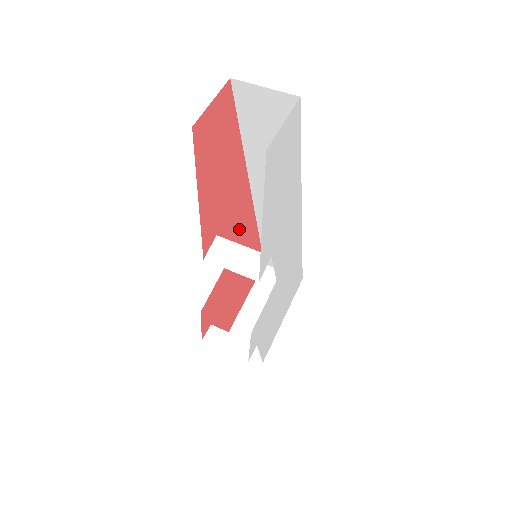
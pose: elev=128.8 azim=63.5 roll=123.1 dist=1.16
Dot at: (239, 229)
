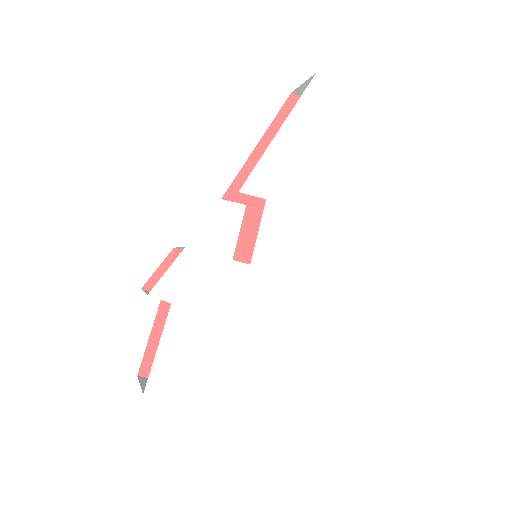
Dot at: occluded
